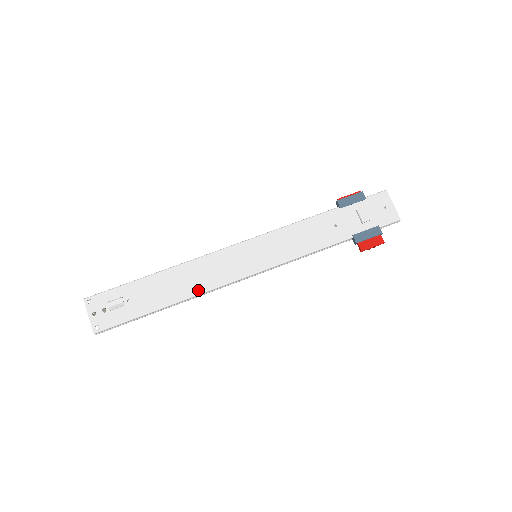
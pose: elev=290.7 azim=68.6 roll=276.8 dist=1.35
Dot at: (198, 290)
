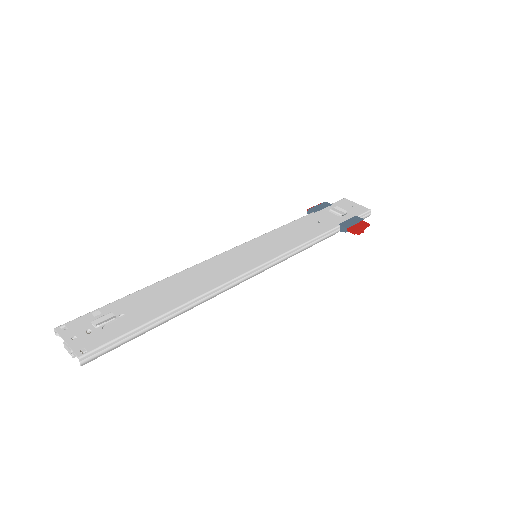
Dot at: (207, 288)
